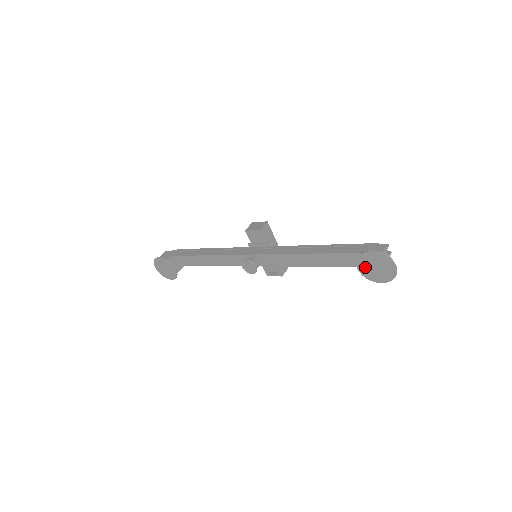
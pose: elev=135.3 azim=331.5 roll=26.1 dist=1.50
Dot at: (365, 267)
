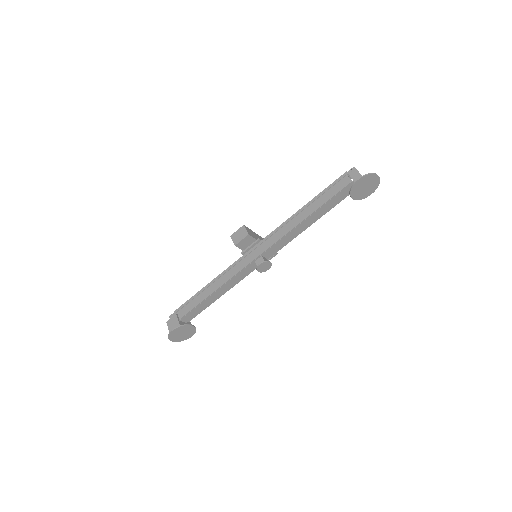
Dot at: (357, 193)
